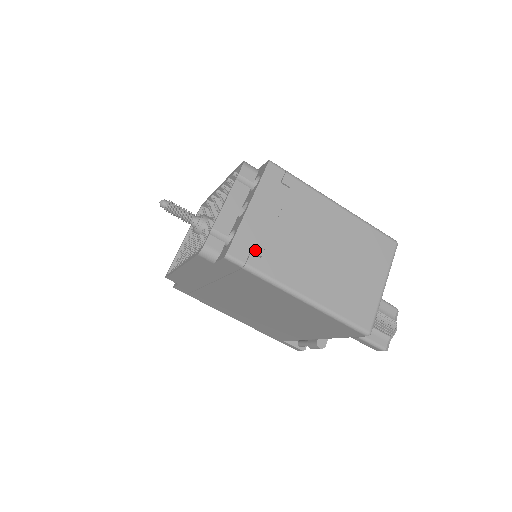
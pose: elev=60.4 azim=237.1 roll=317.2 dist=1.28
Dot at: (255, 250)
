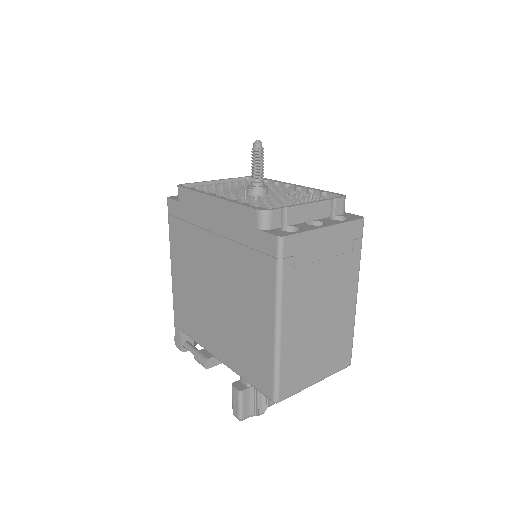
Dot at: (297, 258)
